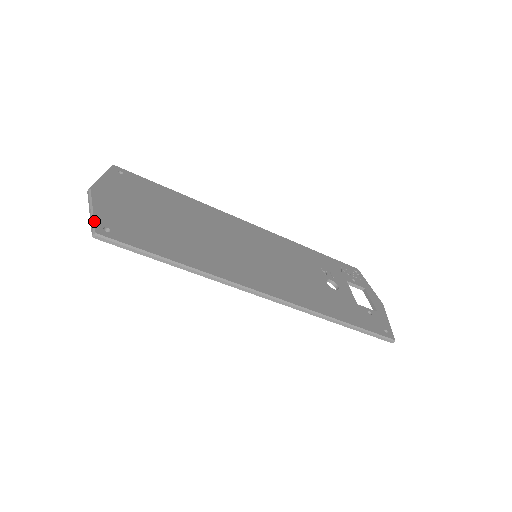
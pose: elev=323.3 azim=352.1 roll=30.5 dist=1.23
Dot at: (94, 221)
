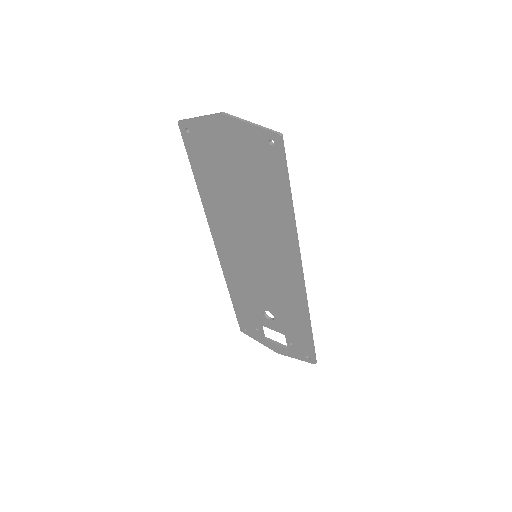
Dot at: (267, 128)
